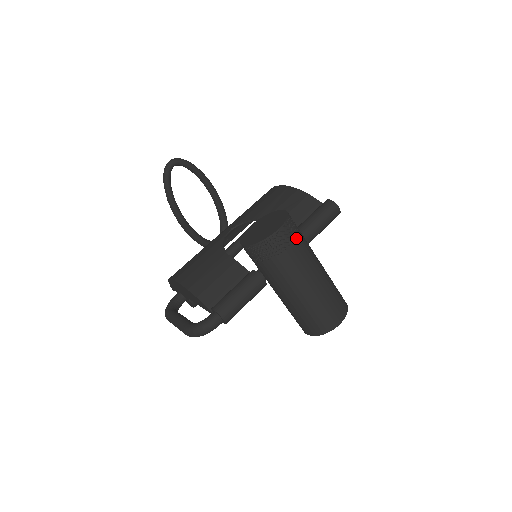
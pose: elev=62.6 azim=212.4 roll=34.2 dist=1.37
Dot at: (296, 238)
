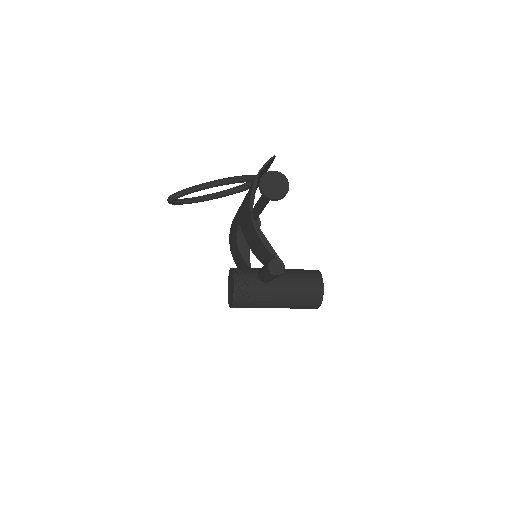
Dot at: (247, 305)
